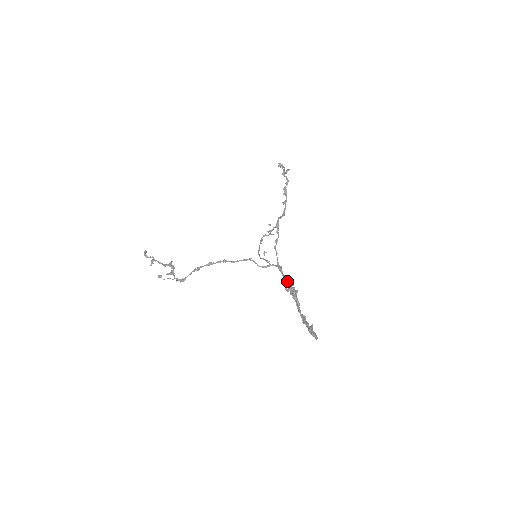
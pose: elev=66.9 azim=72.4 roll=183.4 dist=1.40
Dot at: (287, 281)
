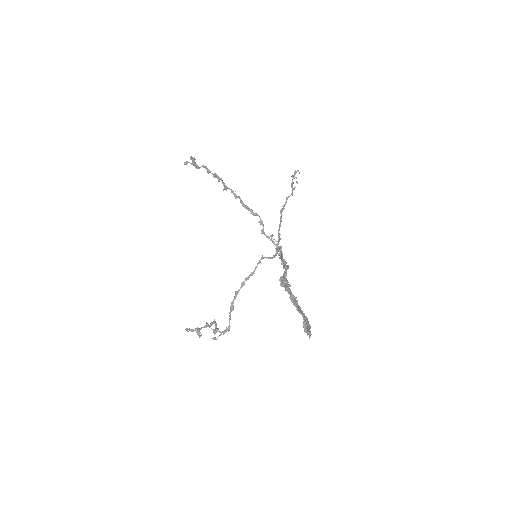
Dot at: occluded
